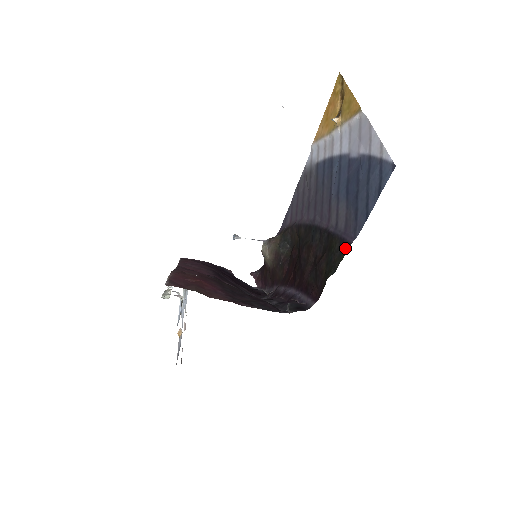
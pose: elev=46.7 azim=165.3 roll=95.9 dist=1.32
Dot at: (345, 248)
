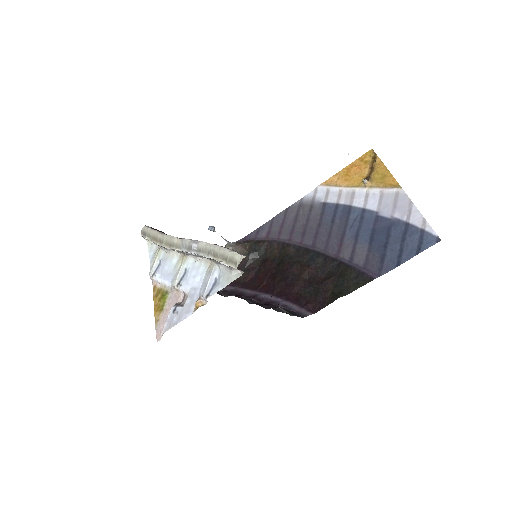
Dot at: (365, 280)
